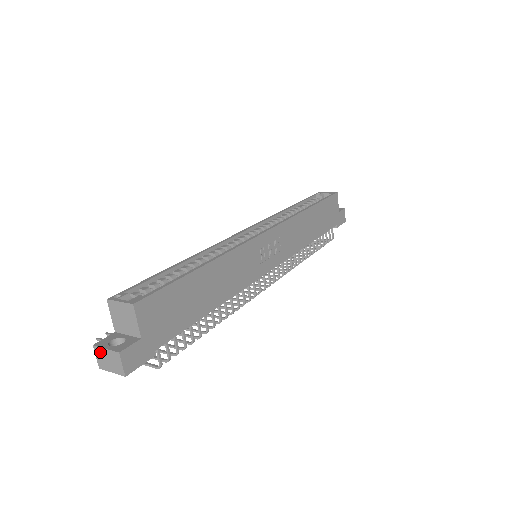
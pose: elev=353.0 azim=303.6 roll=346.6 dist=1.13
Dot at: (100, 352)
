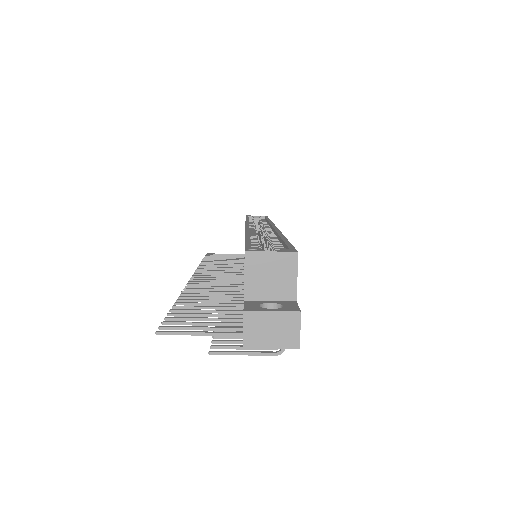
Dot at: (257, 319)
